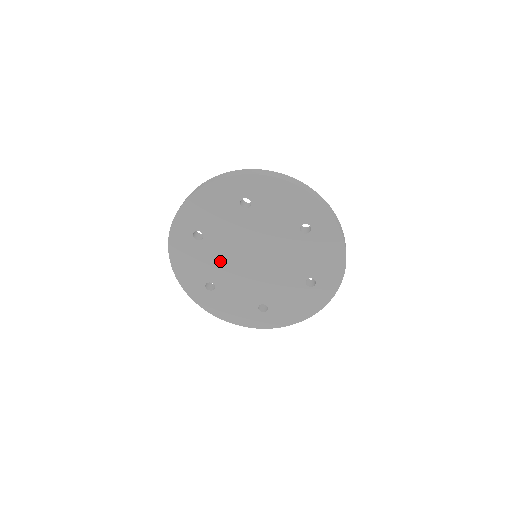
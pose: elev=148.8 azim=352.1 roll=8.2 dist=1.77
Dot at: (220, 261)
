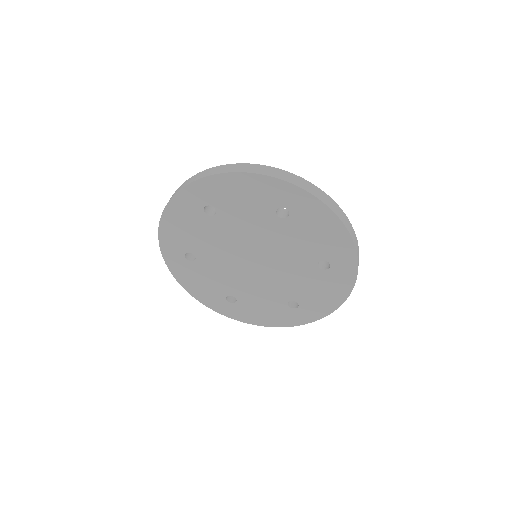
Dot at: (217, 243)
